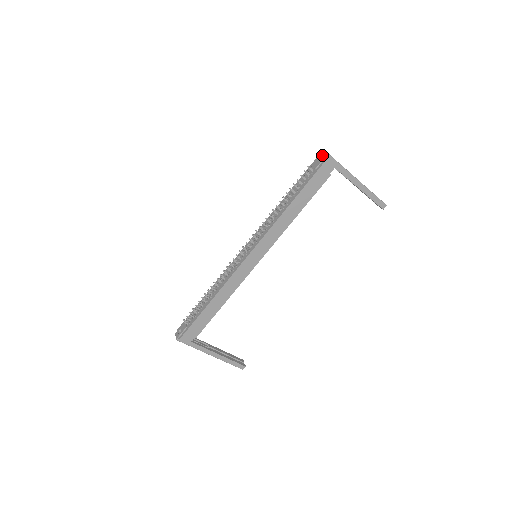
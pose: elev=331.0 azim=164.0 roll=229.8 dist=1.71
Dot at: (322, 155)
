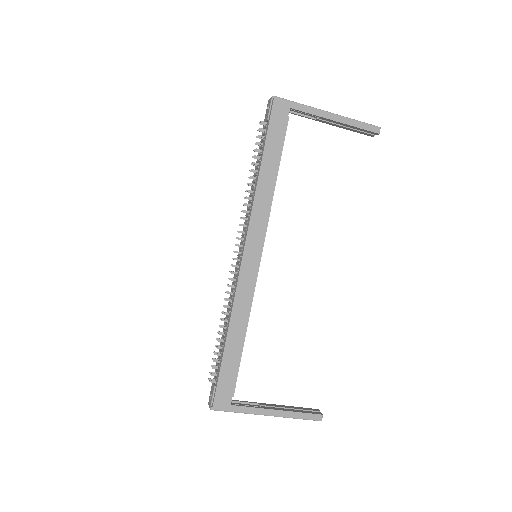
Dot at: (268, 103)
